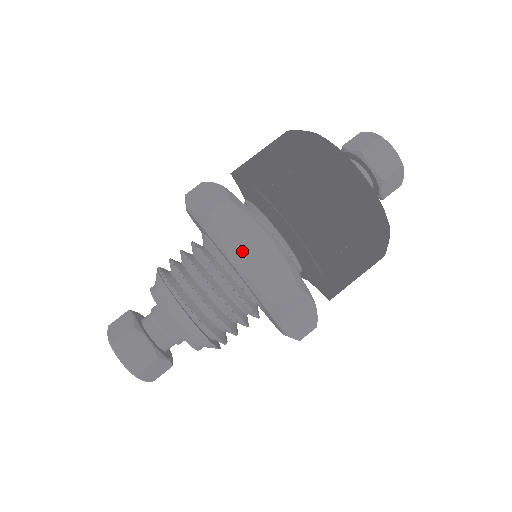
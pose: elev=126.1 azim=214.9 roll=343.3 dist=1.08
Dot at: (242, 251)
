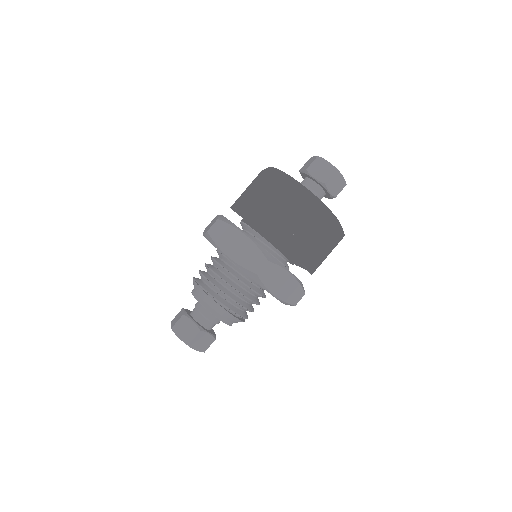
Dot at: (277, 286)
